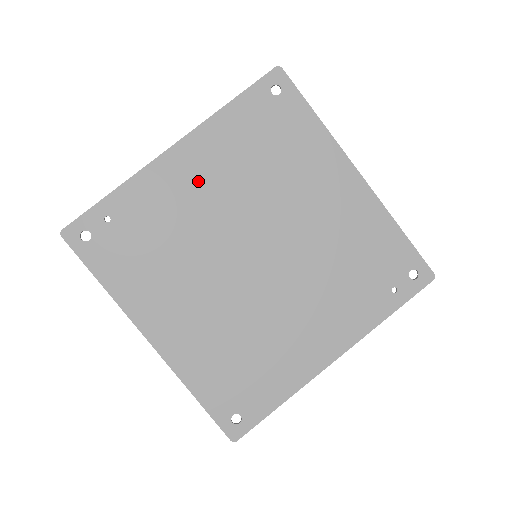
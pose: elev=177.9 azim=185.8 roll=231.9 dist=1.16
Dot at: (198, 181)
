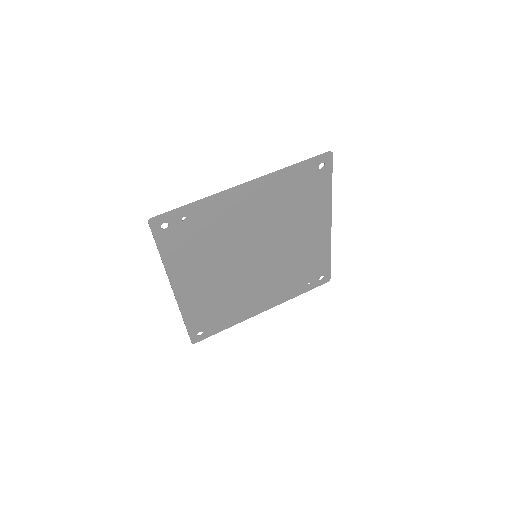
Dot at: (250, 208)
